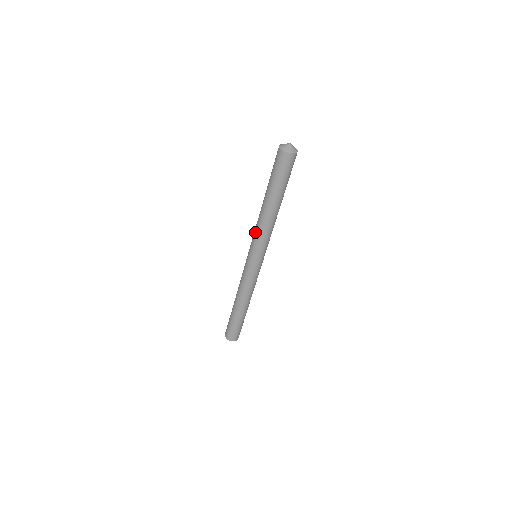
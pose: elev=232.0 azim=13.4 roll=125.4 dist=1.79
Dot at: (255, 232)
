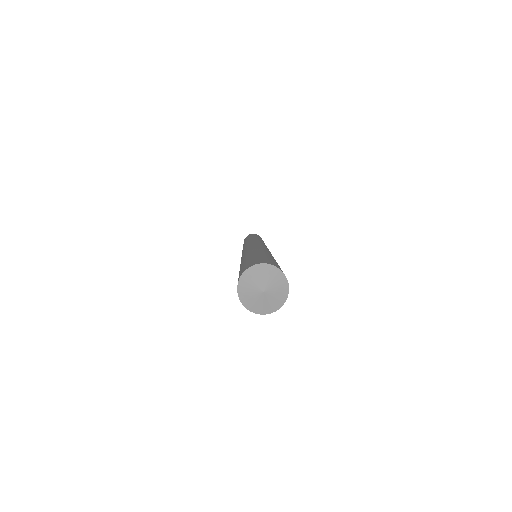
Dot at: occluded
